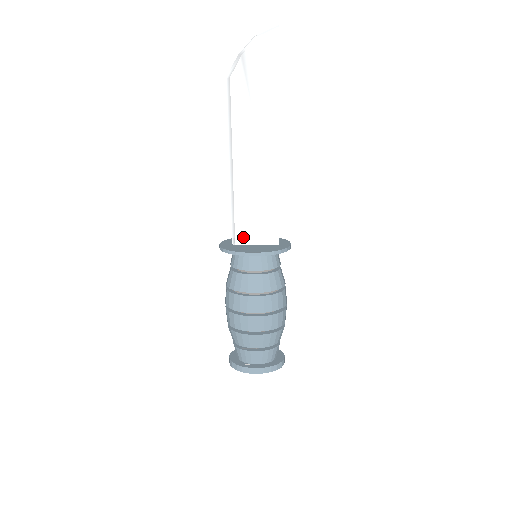
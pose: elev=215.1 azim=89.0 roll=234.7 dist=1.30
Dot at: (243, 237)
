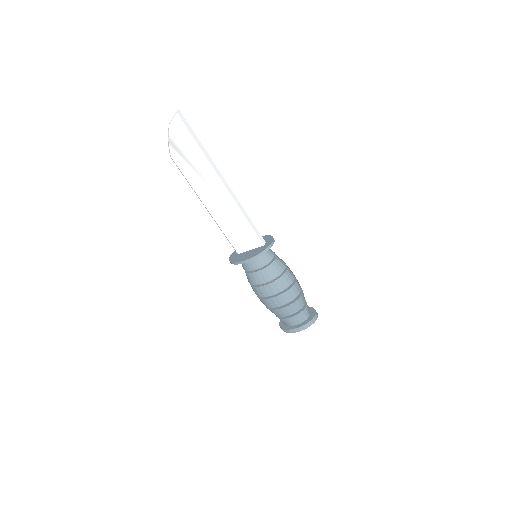
Dot at: (240, 248)
